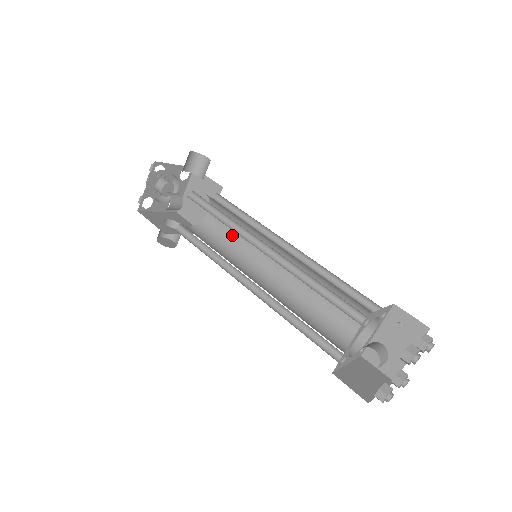
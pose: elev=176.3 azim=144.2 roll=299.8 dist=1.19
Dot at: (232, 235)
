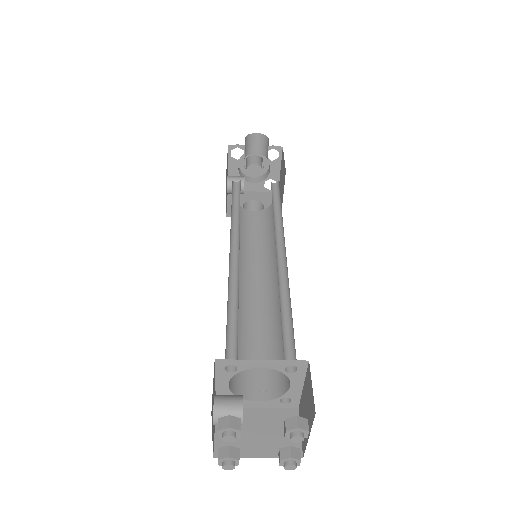
Dot at: occluded
